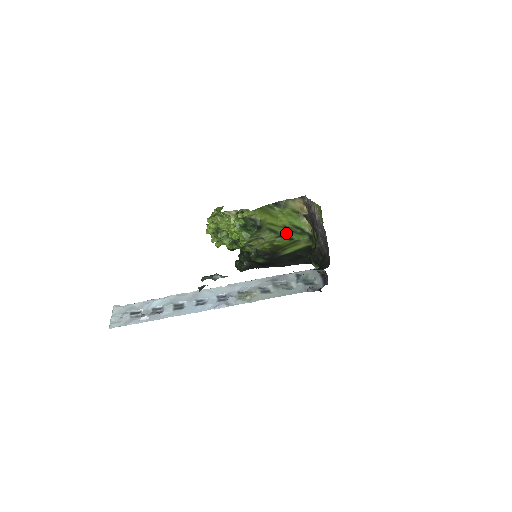
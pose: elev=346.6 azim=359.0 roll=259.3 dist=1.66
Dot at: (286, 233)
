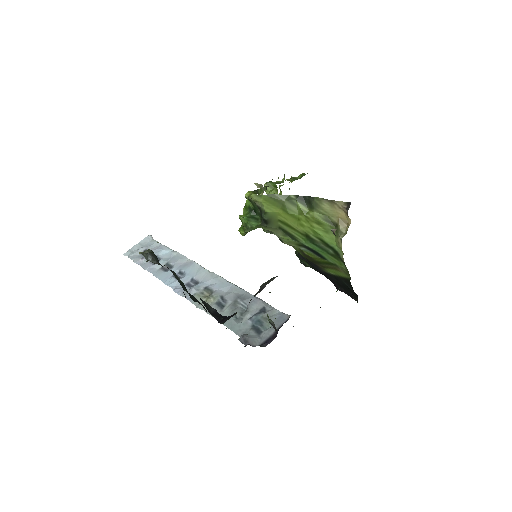
Dot at: (311, 245)
